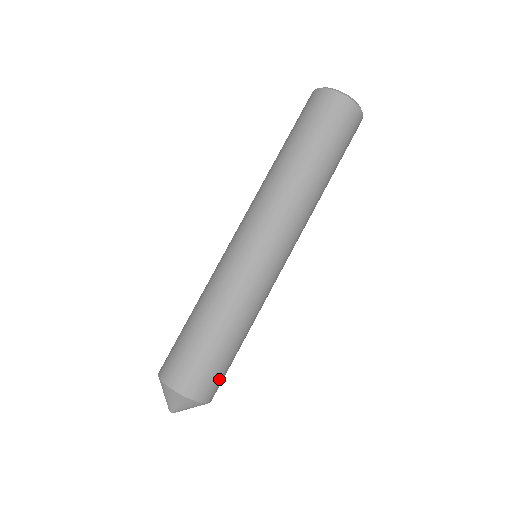
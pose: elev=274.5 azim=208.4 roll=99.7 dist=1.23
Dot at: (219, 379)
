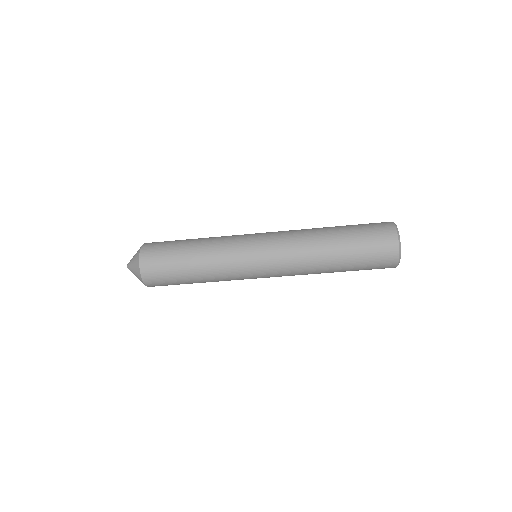
Dot at: occluded
